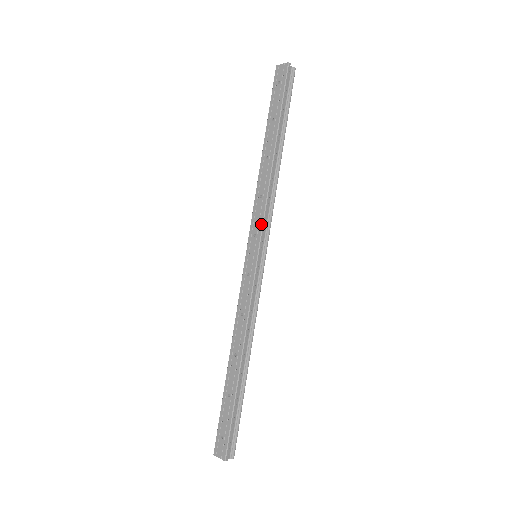
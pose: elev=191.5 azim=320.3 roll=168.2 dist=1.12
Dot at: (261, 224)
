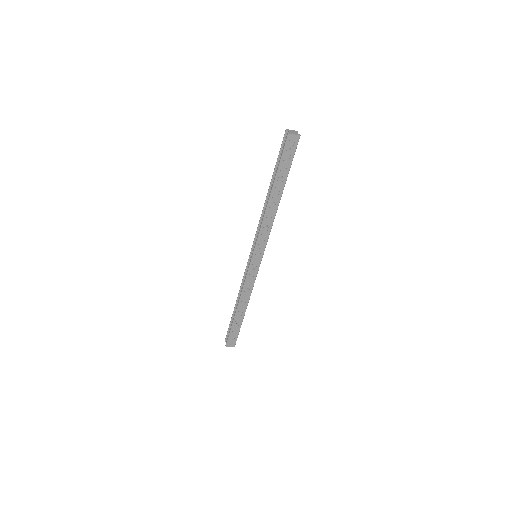
Dot at: (266, 243)
